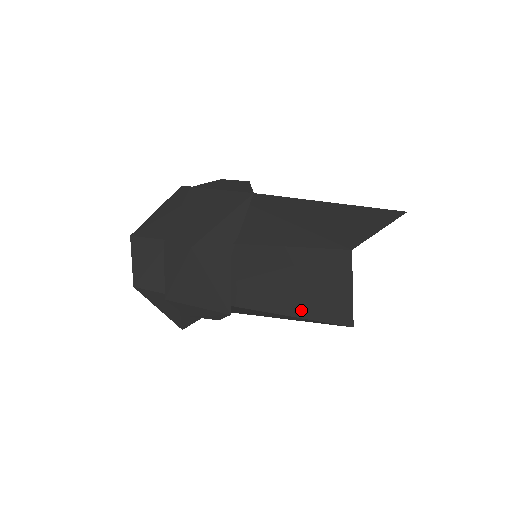
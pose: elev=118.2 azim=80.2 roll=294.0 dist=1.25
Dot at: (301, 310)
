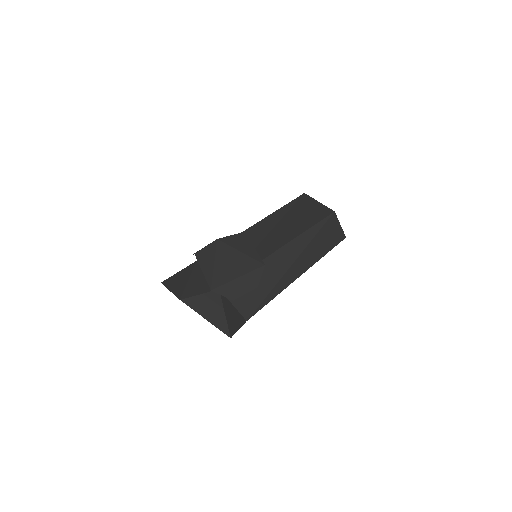
Dot at: (303, 227)
